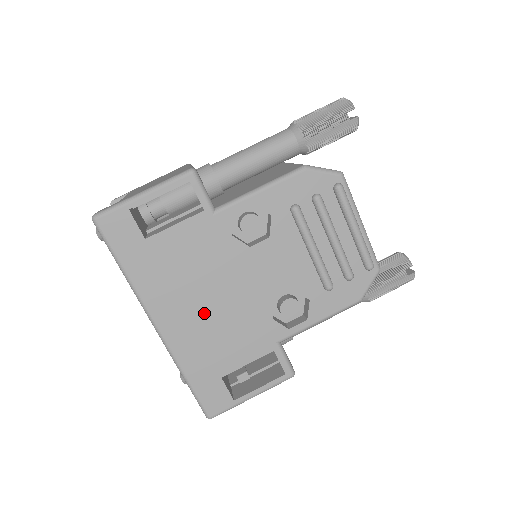
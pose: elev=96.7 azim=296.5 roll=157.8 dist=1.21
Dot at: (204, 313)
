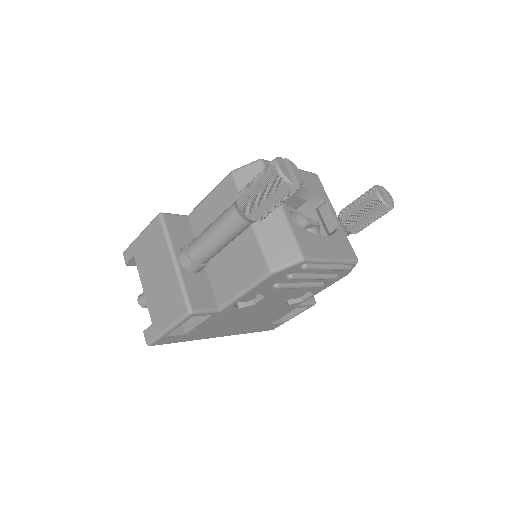
Dot at: (243, 324)
